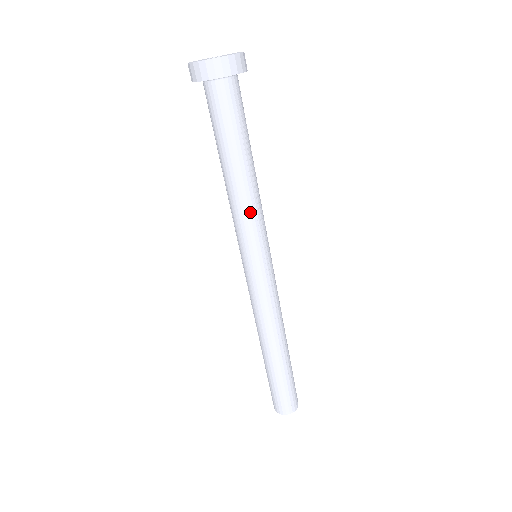
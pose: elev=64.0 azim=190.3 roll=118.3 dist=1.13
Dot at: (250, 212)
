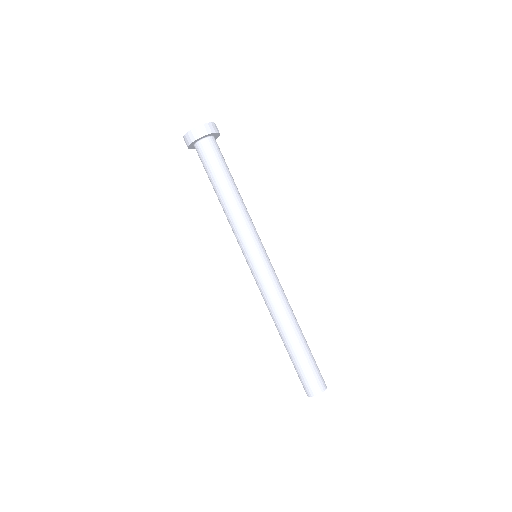
Dot at: (246, 218)
